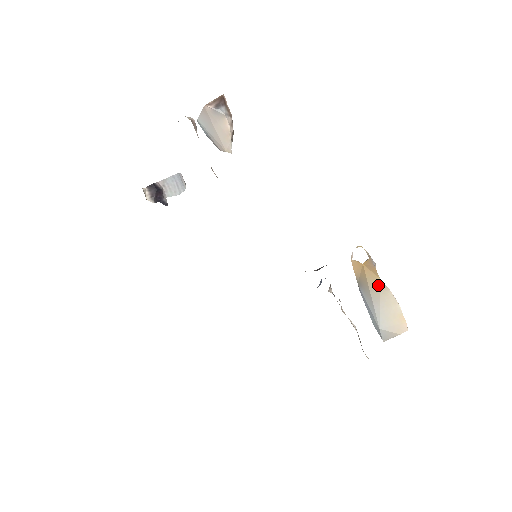
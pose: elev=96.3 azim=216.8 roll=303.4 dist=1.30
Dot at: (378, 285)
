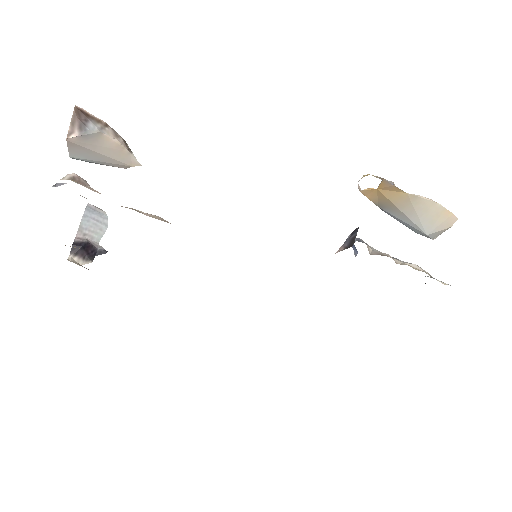
Dot at: (406, 199)
